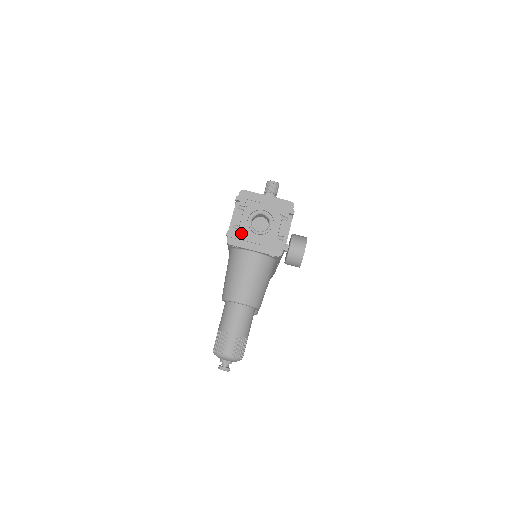
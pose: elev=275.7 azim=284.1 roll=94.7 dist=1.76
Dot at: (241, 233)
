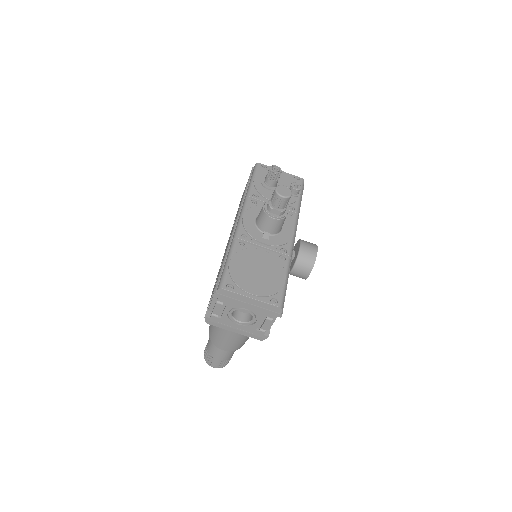
Dot at: (220, 320)
